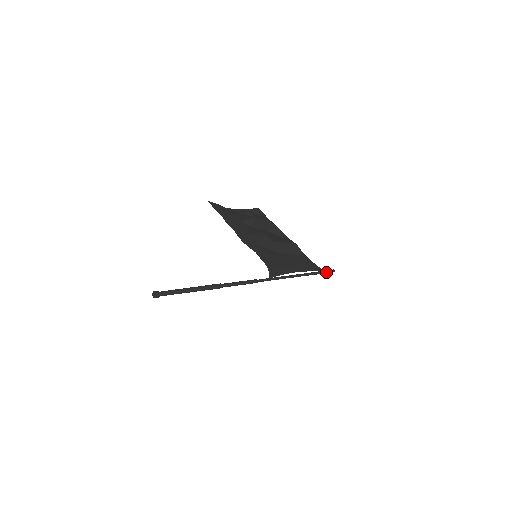
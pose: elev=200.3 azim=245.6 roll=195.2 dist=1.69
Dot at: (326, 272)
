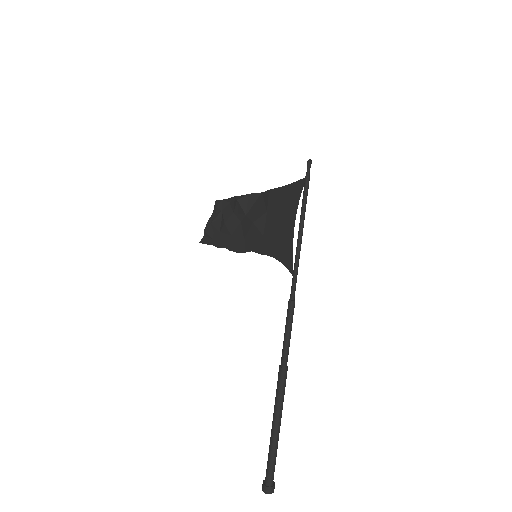
Dot at: (309, 176)
